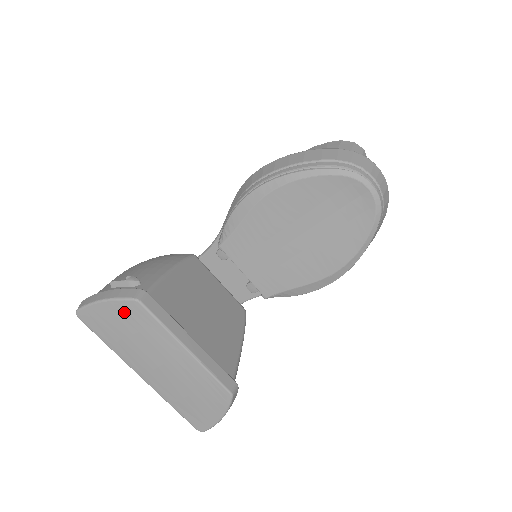
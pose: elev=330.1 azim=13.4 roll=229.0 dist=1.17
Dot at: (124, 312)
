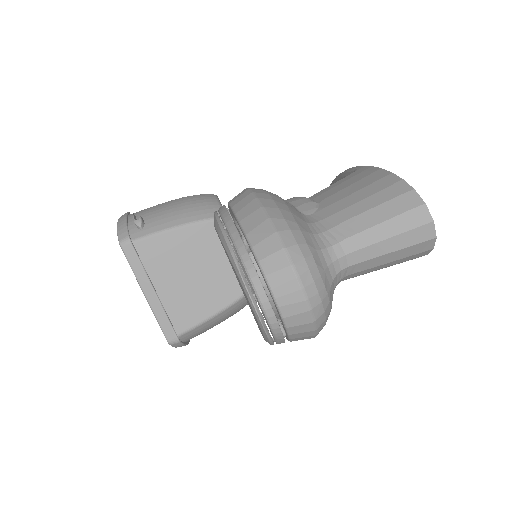
Dot at: occluded
